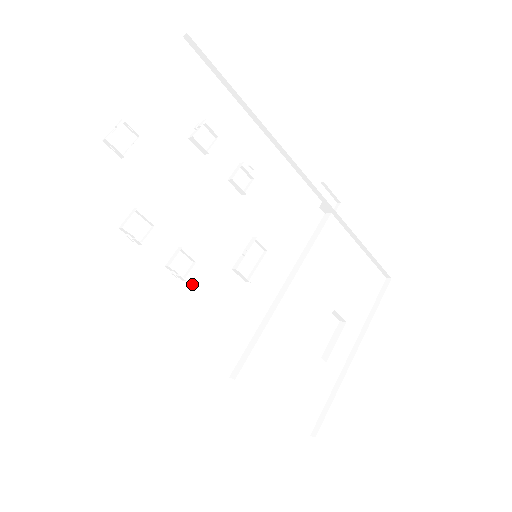
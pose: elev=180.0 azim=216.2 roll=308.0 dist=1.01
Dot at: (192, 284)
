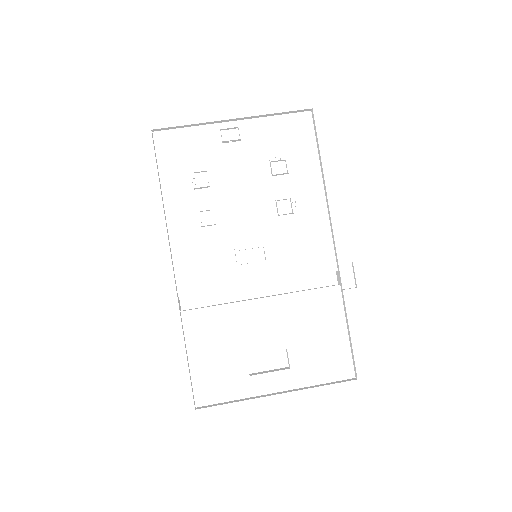
Dot at: (204, 234)
